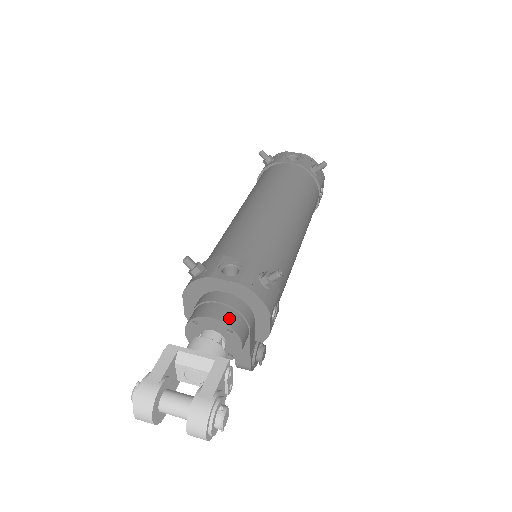
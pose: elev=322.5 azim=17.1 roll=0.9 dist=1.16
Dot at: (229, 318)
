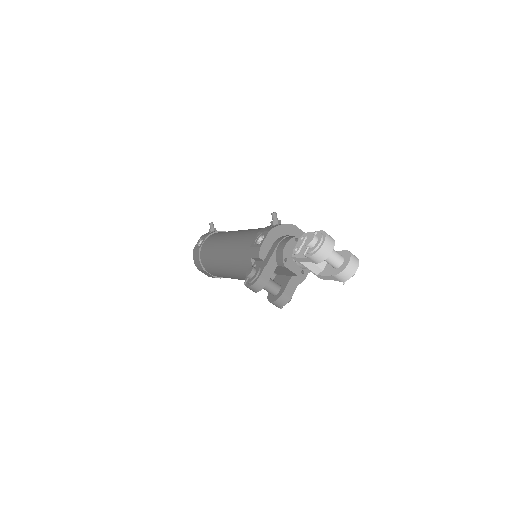
Dot at: occluded
